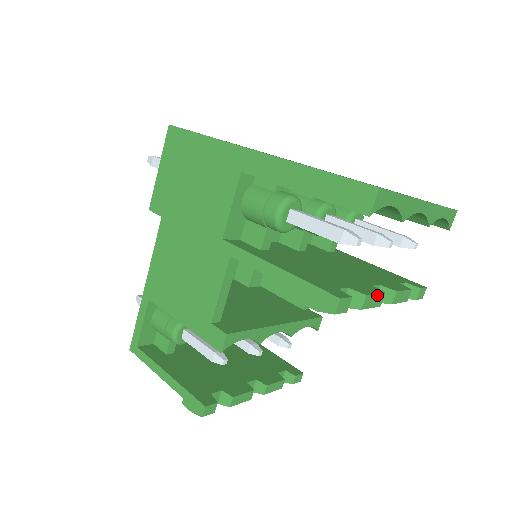
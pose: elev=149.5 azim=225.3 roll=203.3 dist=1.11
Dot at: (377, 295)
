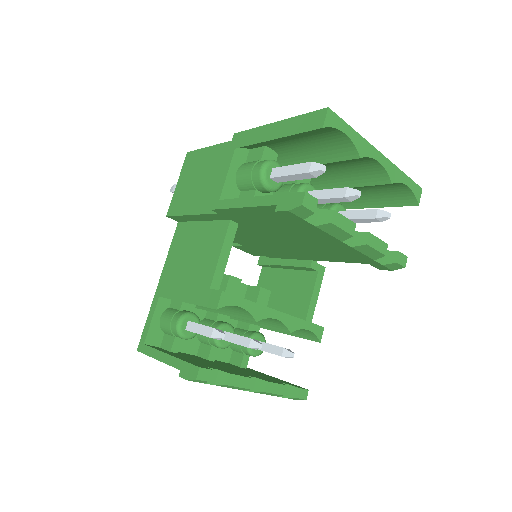
Dot at: (347, 219)
